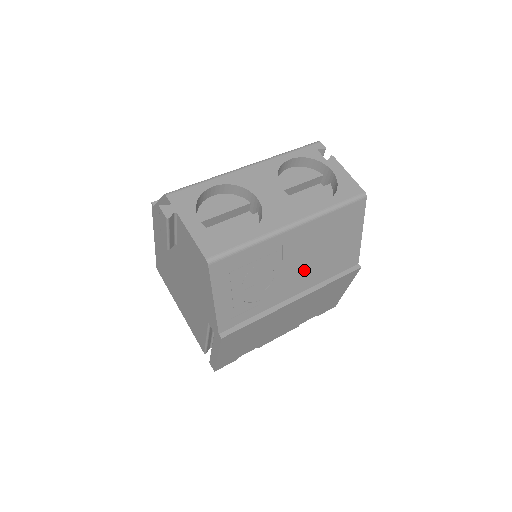
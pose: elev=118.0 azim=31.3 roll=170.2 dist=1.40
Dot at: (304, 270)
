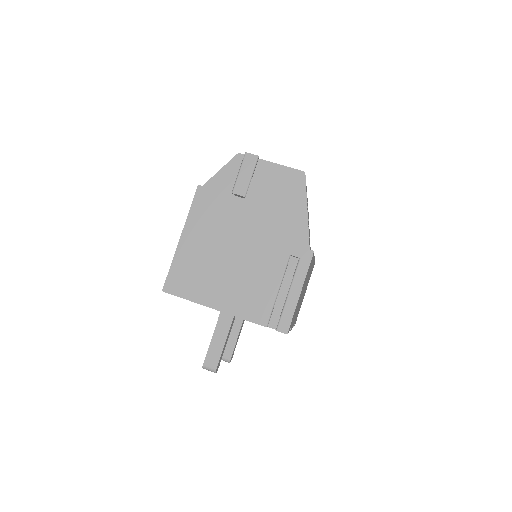
Dot at: occluded
